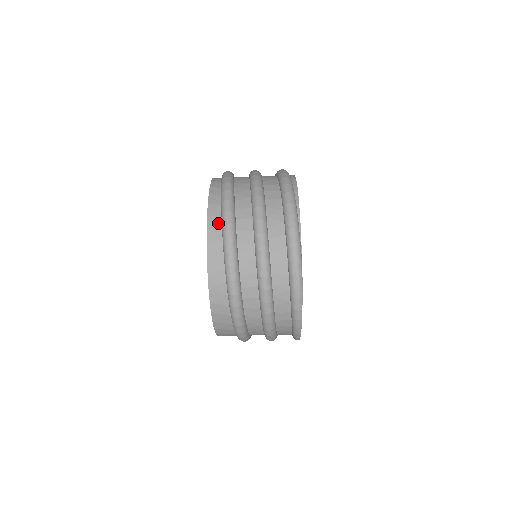
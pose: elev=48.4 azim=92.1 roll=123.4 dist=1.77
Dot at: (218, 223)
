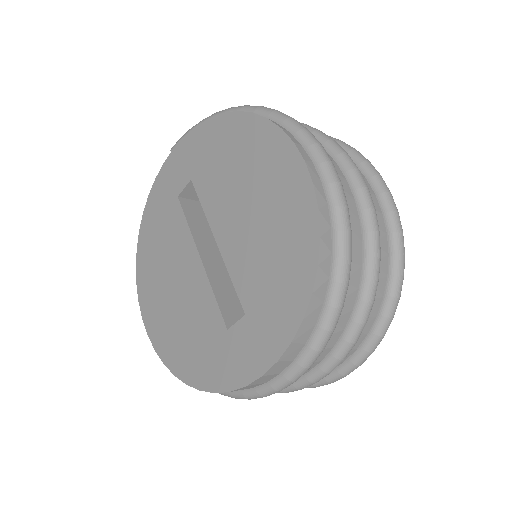
Dot at: (282, 369)
